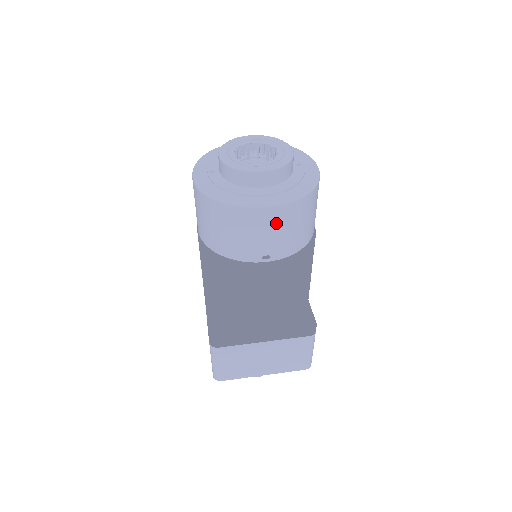
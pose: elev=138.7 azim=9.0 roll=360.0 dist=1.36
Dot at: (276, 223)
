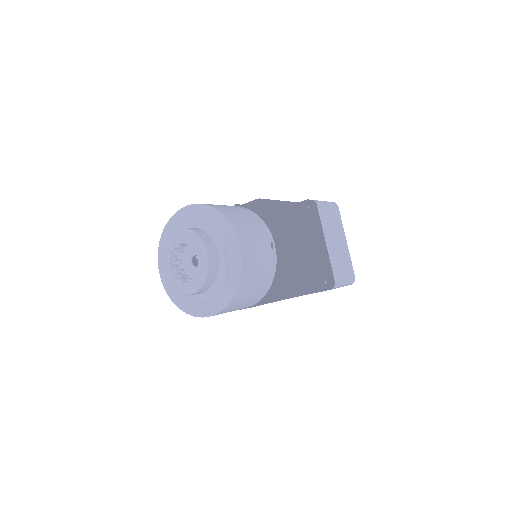
Dot at: (225, 312)
